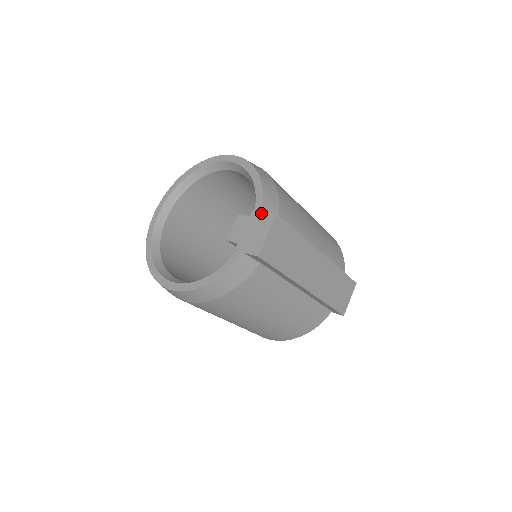
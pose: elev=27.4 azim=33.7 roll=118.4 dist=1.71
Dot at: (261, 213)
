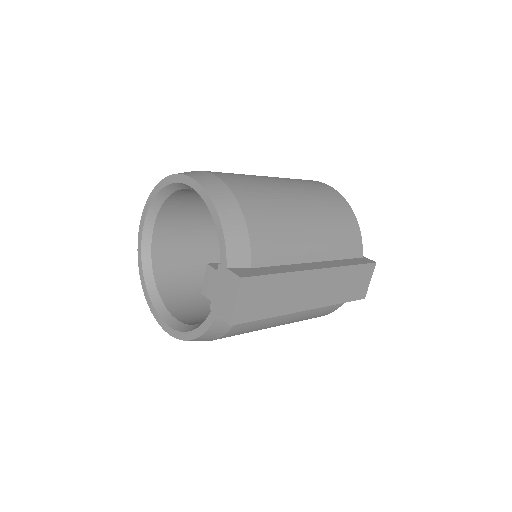
Dot at: (226, 271)
